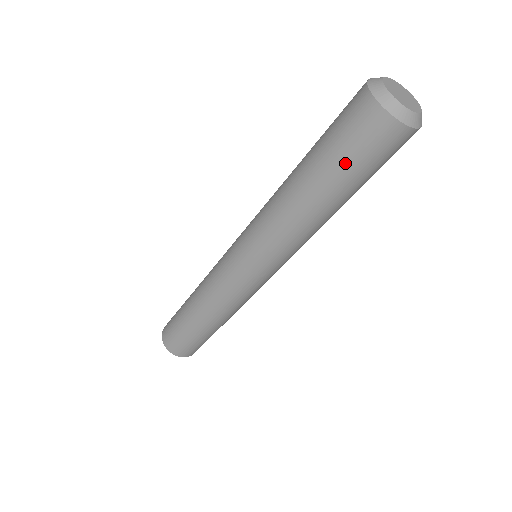
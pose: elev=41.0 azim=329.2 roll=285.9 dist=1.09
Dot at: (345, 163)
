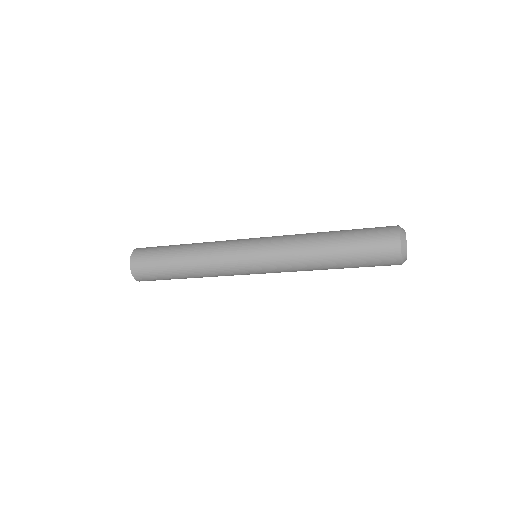
Dot at: occluded
